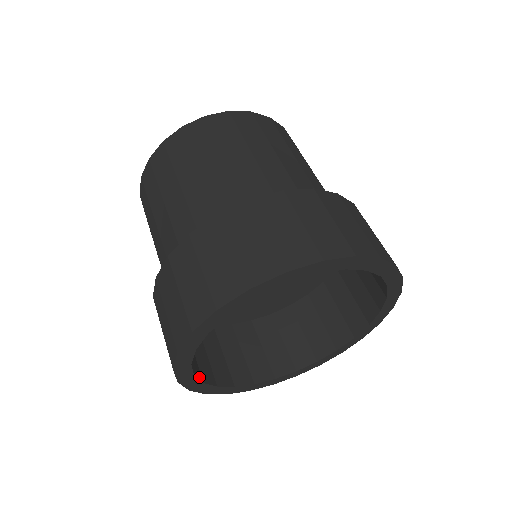
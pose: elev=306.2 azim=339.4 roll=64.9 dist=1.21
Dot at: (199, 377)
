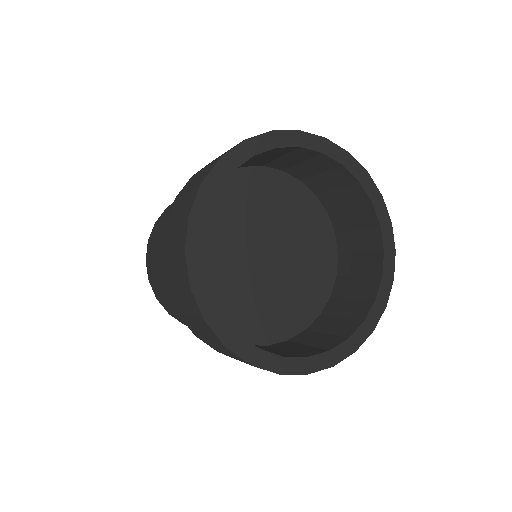
Dot at: (221, 186)
